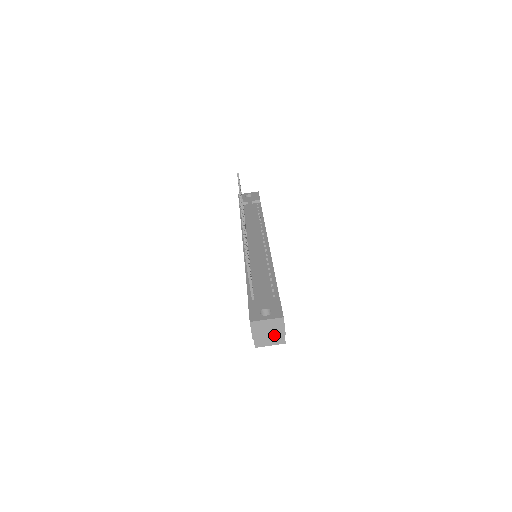
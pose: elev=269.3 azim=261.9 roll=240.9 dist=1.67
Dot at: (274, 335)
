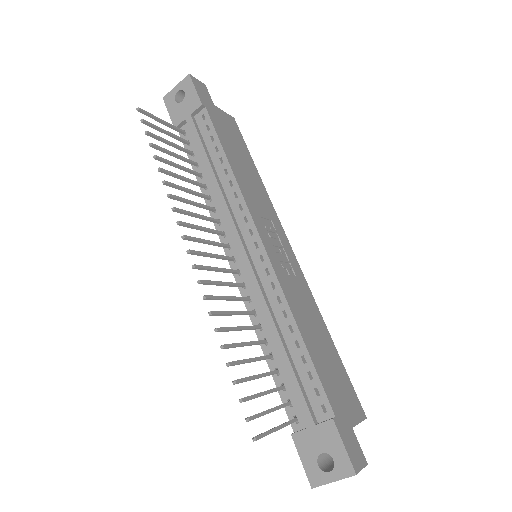
Dot at: occluded
